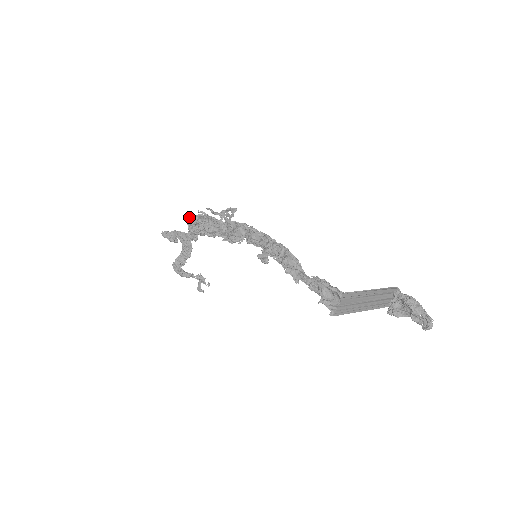
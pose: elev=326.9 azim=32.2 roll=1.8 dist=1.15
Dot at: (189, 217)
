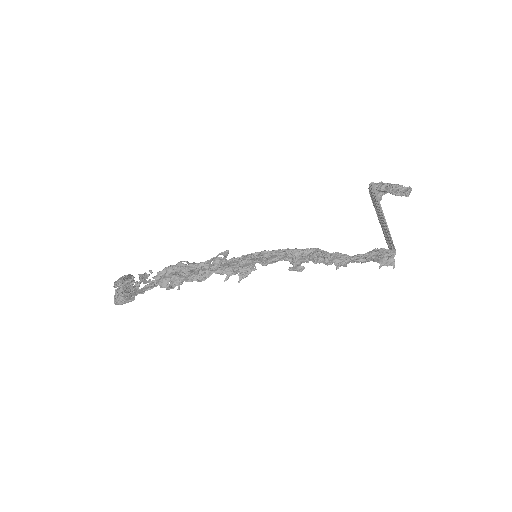
Dot at: (156, 281)
